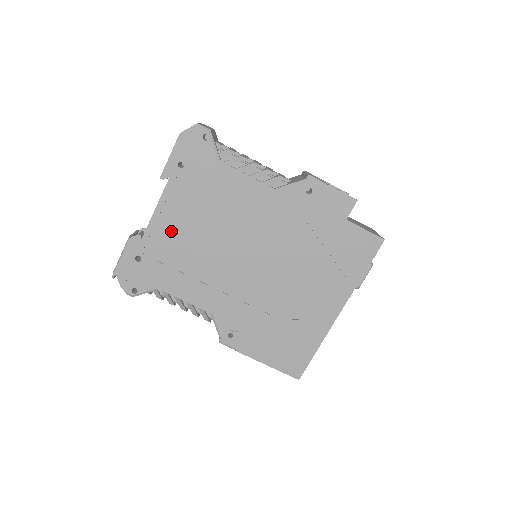
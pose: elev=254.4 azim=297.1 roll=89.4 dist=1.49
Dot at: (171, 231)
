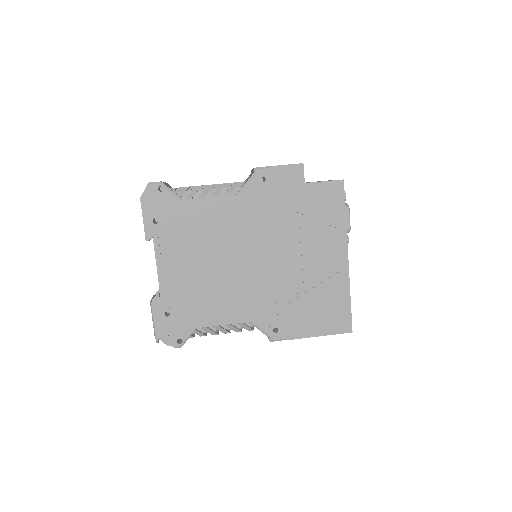
Dot at: (179, 276)
